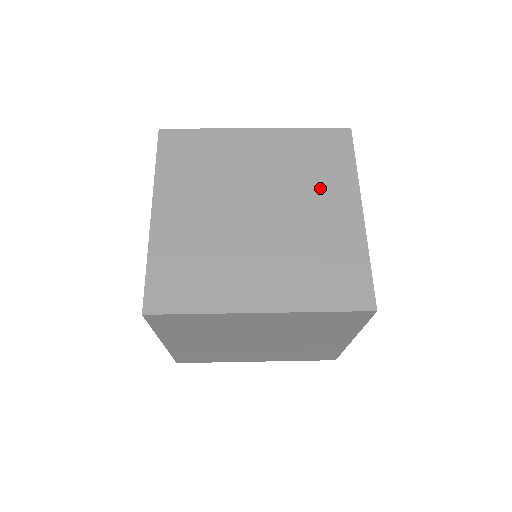
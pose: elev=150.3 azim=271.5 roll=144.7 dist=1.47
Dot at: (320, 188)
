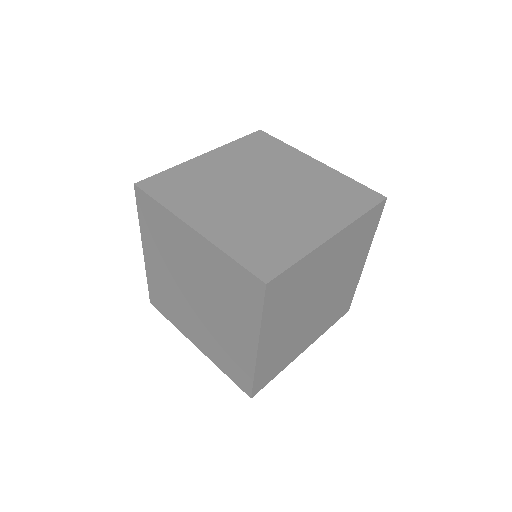
Dot at: (282, 163)
